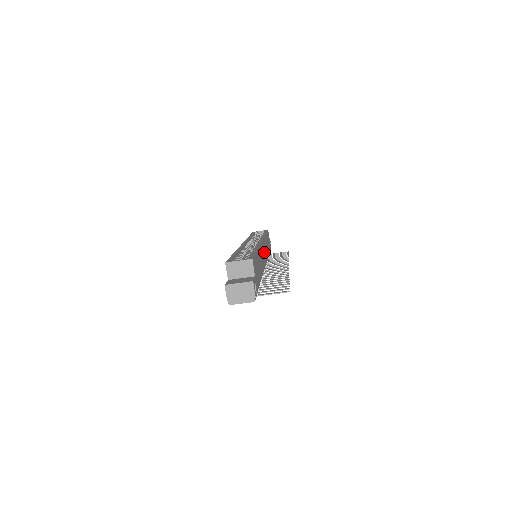
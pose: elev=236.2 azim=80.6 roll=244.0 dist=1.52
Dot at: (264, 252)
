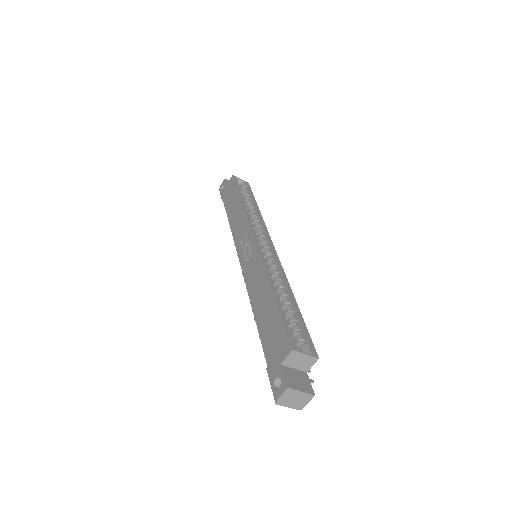
Dot at: occluded
